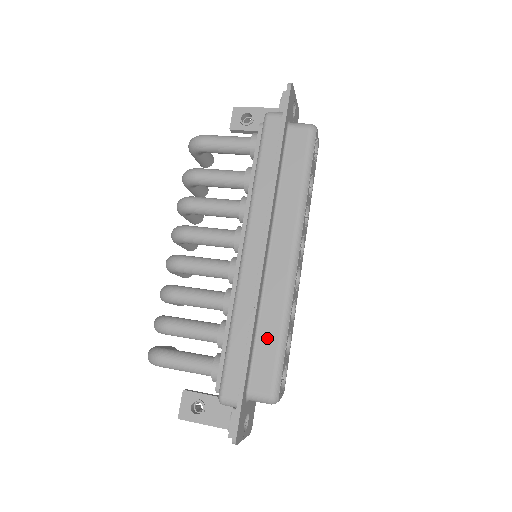
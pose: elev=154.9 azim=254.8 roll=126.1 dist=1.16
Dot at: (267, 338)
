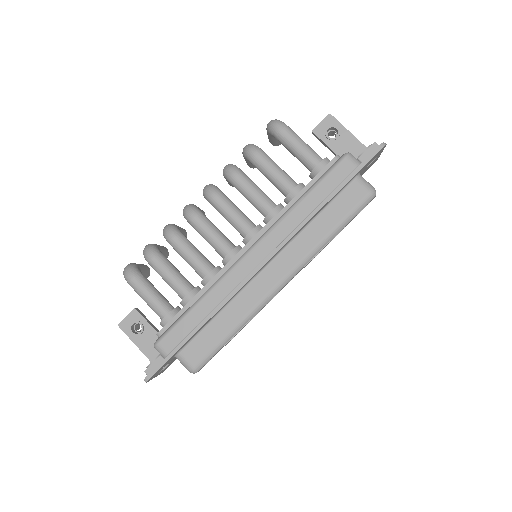
Dot at: (219, 327)
